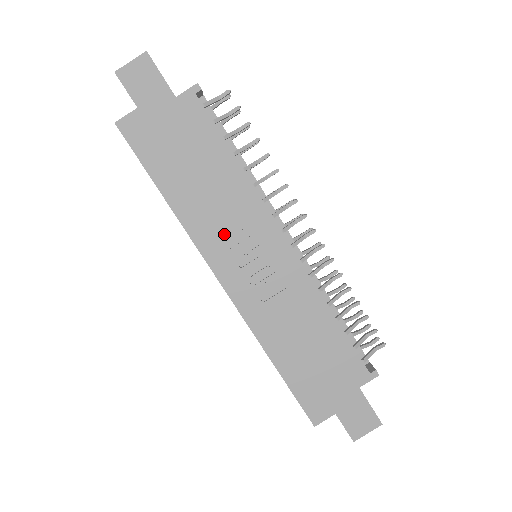
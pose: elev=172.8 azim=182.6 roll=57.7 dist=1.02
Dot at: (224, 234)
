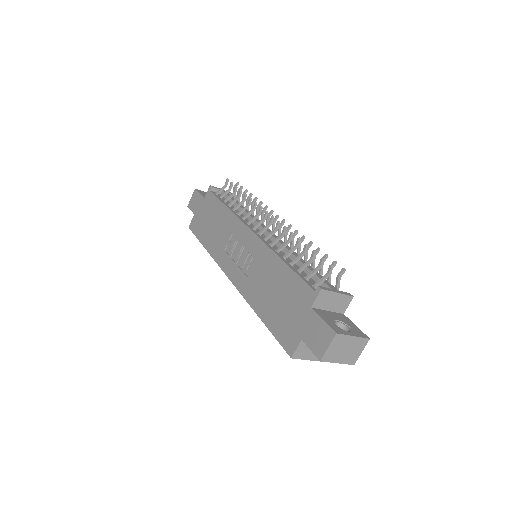
Dot at: (227, 249)
